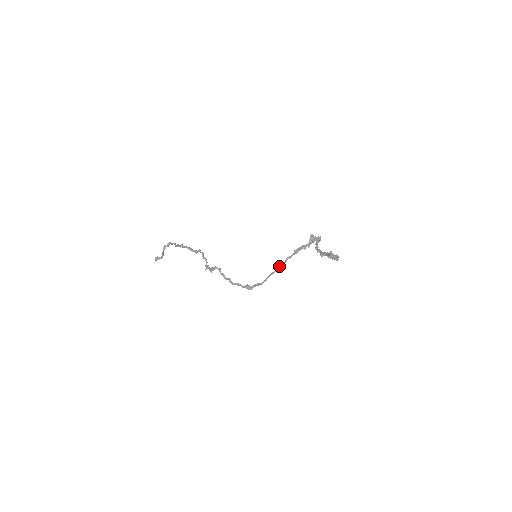
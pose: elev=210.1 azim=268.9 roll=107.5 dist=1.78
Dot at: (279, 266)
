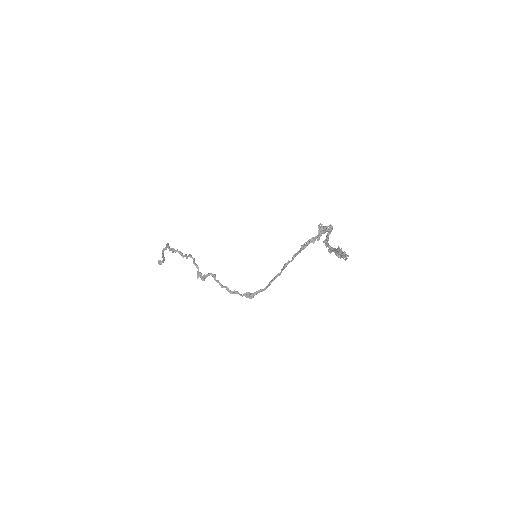
Dot at: (285, 266)
